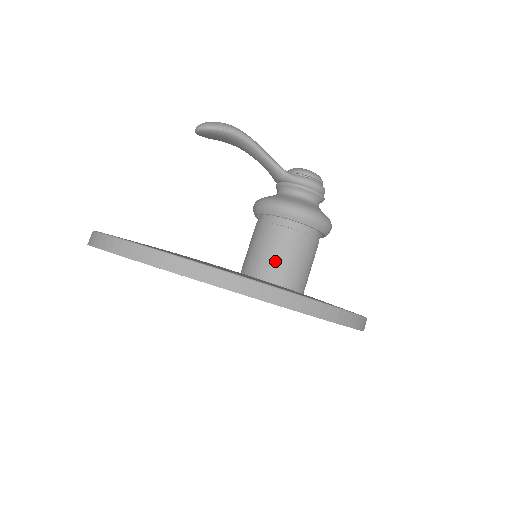
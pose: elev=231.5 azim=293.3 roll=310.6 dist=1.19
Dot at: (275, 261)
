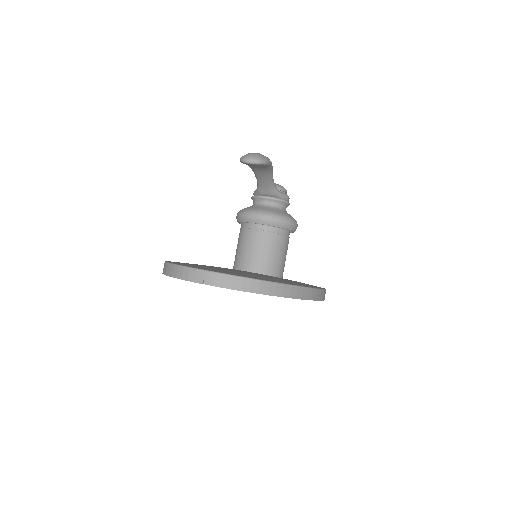
Dot at: (281, 261)
